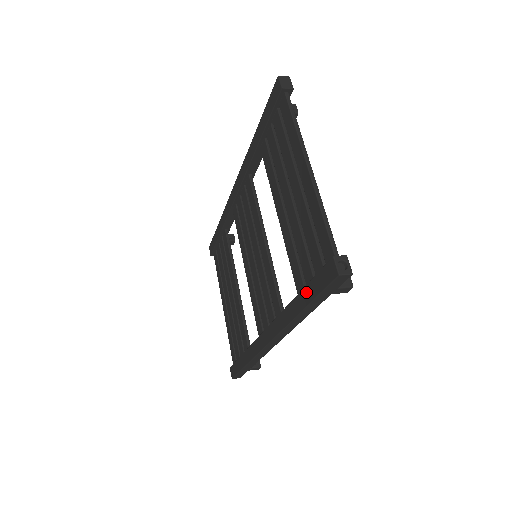
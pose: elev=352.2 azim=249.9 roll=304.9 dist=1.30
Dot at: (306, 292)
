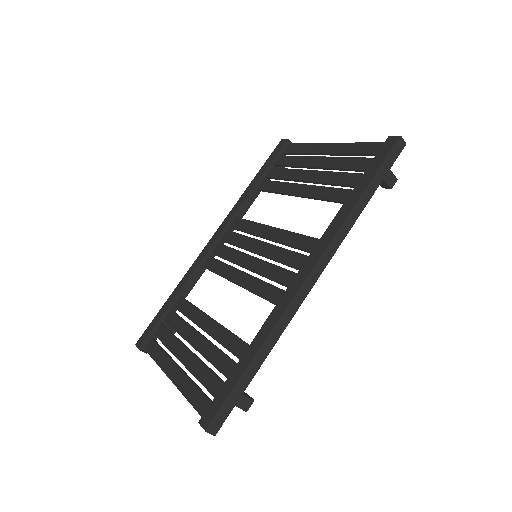
Dot at: (363, 179)
